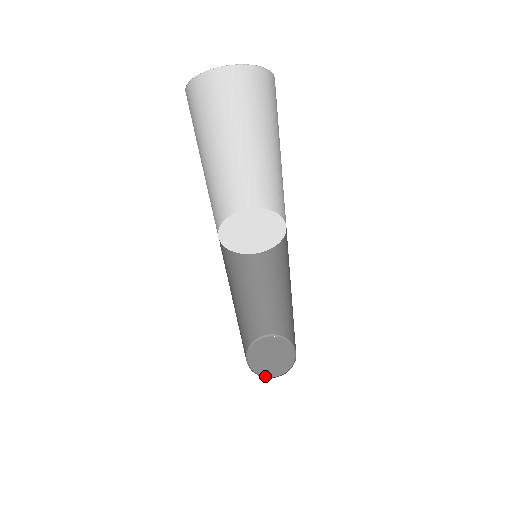
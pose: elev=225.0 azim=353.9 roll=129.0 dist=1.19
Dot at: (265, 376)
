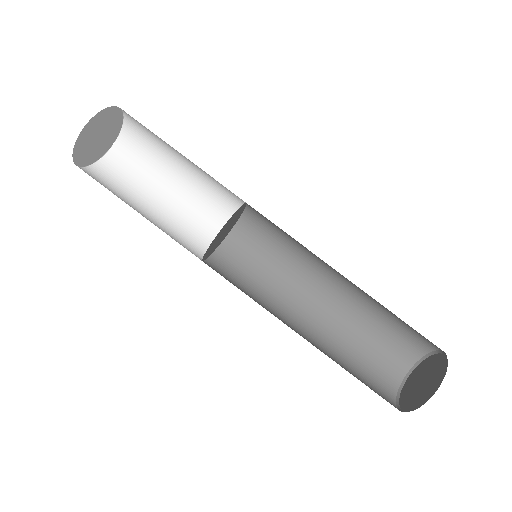
Dot at: (443, 378)
